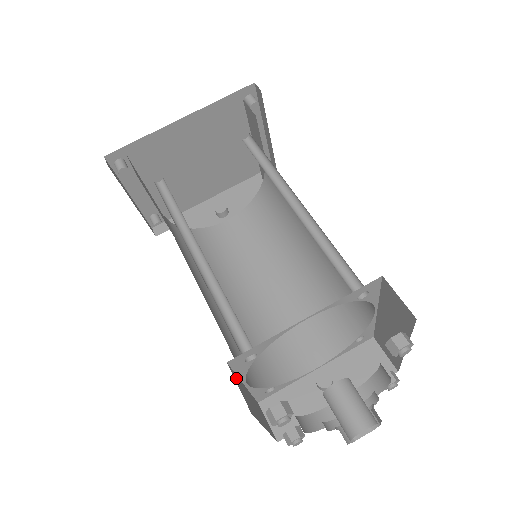
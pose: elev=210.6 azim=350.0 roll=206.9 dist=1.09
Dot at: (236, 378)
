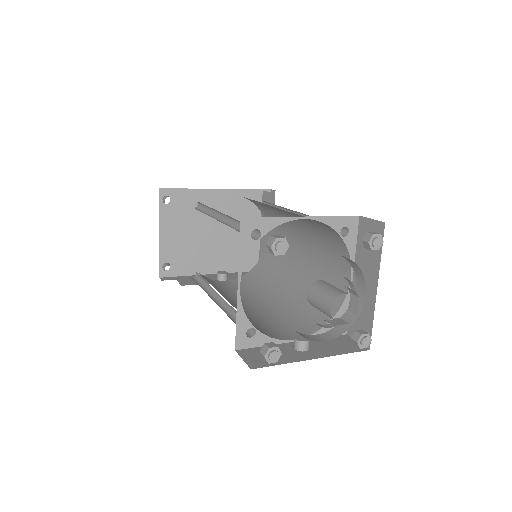
Dot at: occluded
